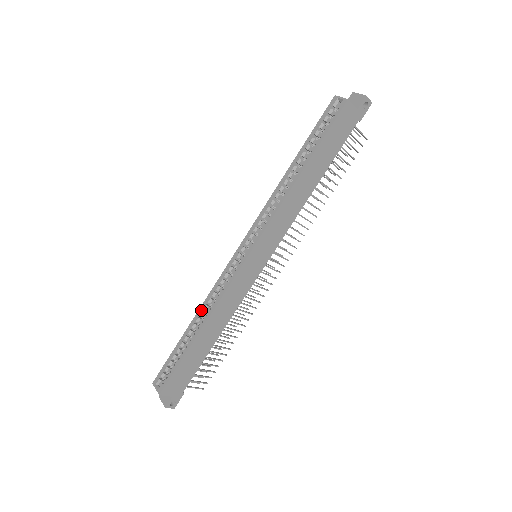
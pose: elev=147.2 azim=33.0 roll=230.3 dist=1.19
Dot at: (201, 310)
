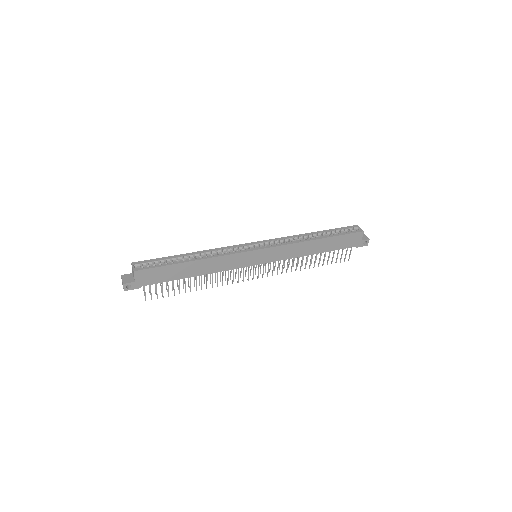
Dot at: (204, 252)
